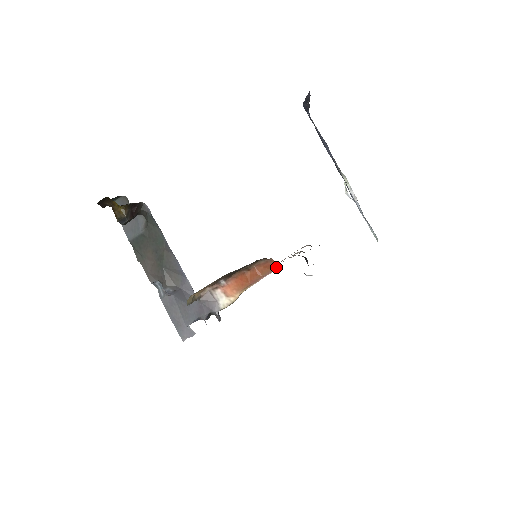
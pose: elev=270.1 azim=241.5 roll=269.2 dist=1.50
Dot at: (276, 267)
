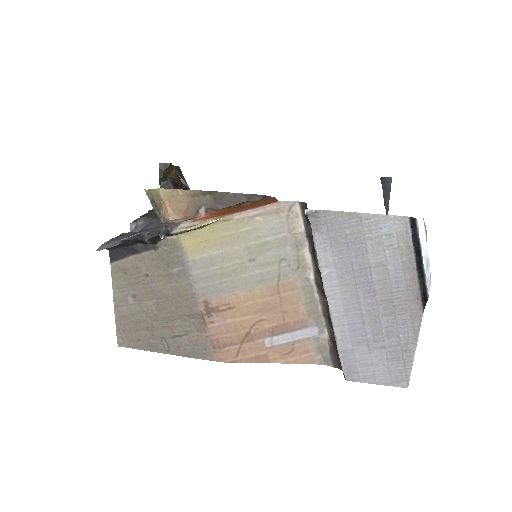
Dot at: (274, 202)
